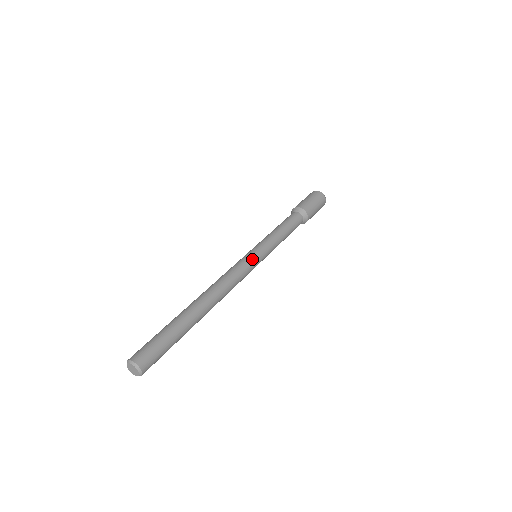
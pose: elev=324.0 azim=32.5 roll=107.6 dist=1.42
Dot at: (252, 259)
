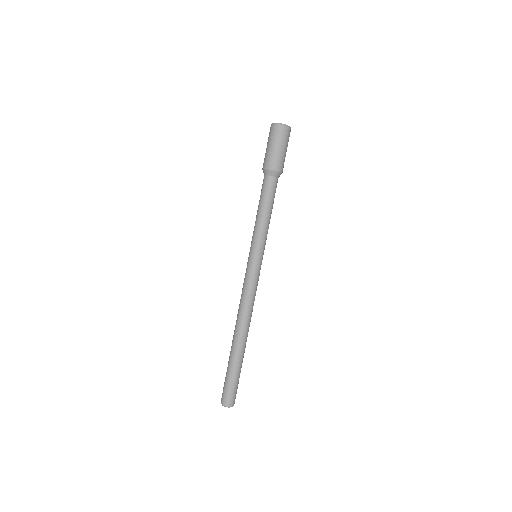
Dot at: occluded
